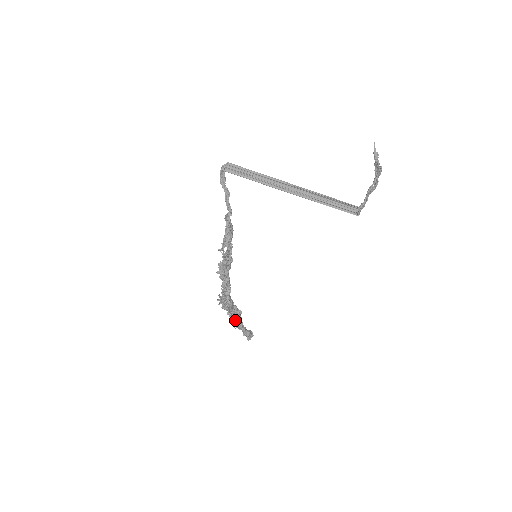
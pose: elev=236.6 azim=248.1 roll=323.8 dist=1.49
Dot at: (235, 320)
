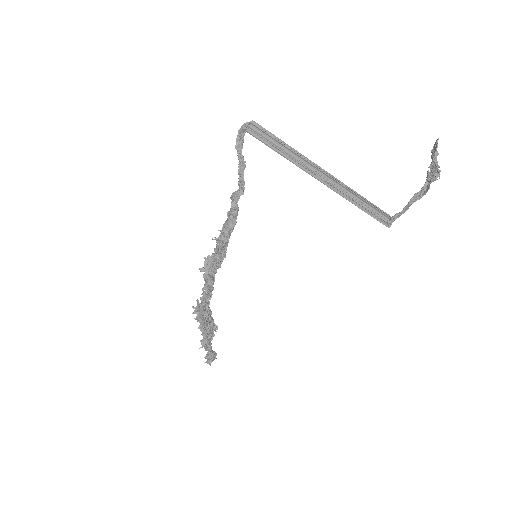
Dot at: (207, 337)
